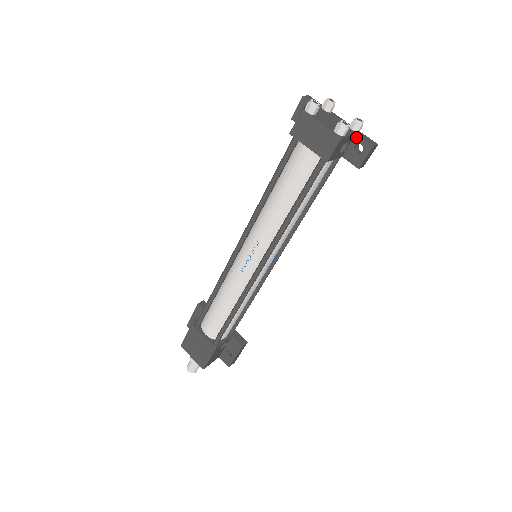
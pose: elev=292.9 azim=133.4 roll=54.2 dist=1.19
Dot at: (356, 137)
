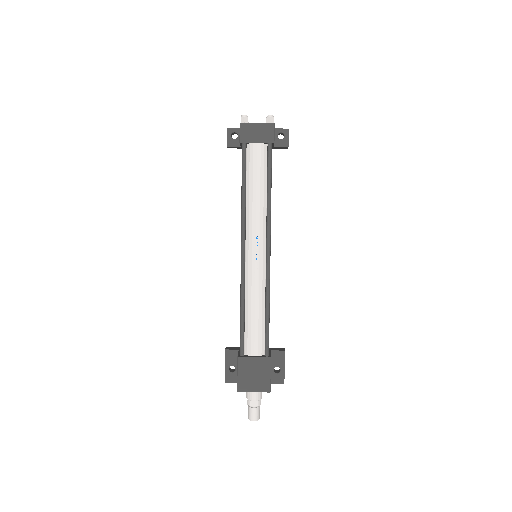
Dot at: (275, 130)
